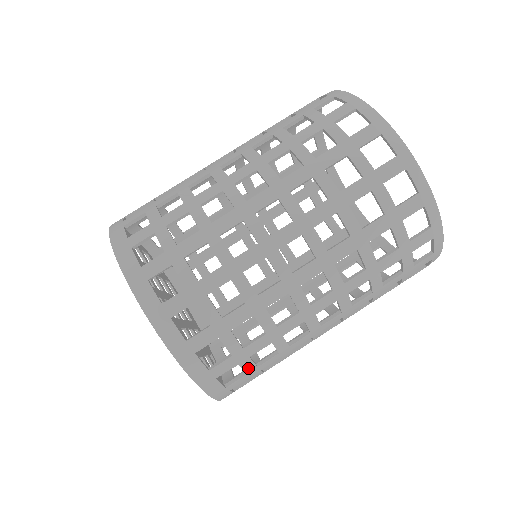
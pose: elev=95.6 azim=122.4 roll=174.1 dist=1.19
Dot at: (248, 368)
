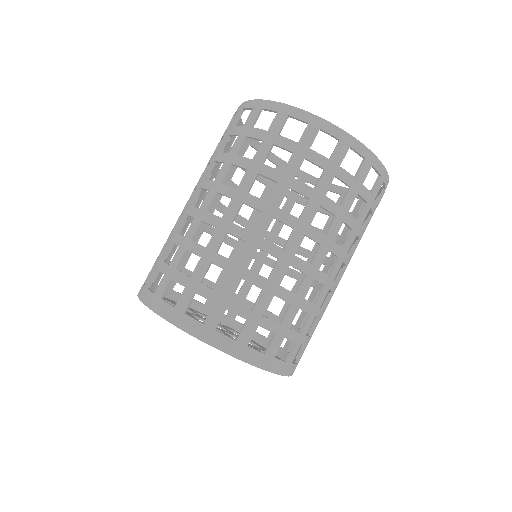
Dot at: occluded
